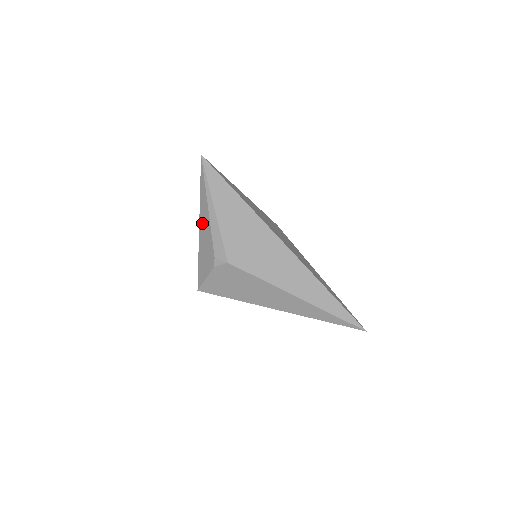
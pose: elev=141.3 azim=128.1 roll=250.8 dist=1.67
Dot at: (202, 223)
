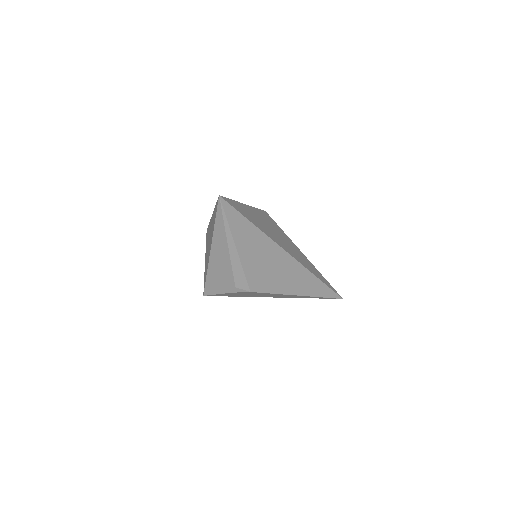
Dot at: (216, 254)
